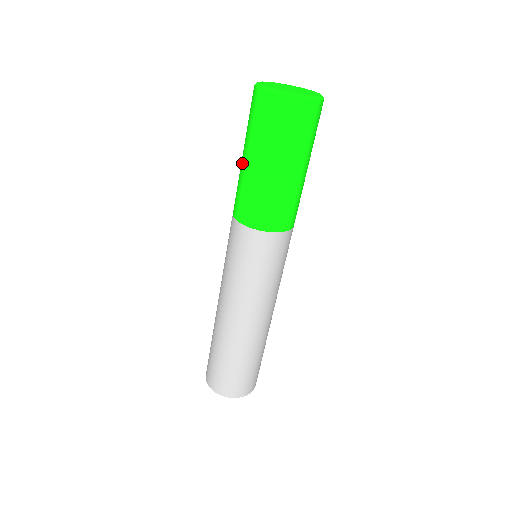
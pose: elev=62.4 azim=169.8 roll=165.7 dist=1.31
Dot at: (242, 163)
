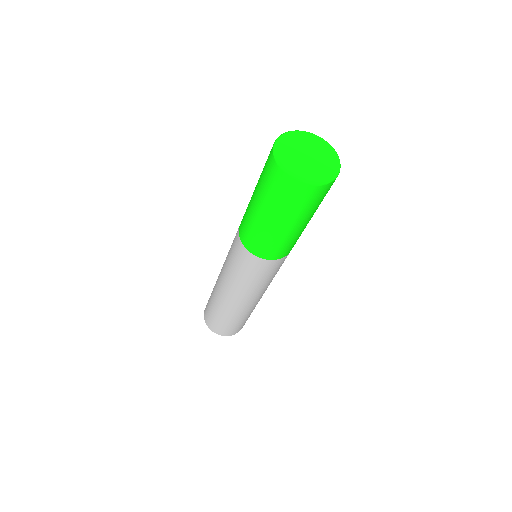
Dot at: (258, 216)
